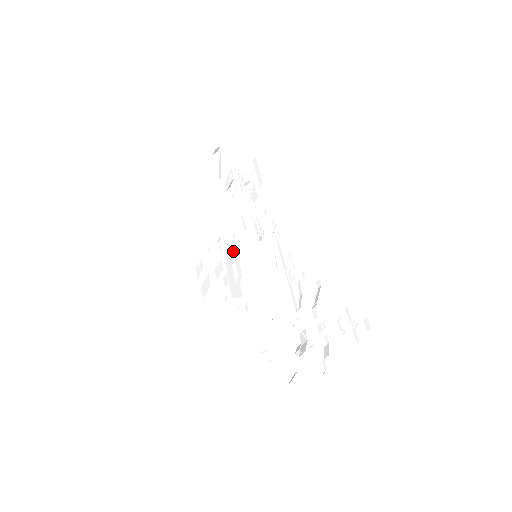
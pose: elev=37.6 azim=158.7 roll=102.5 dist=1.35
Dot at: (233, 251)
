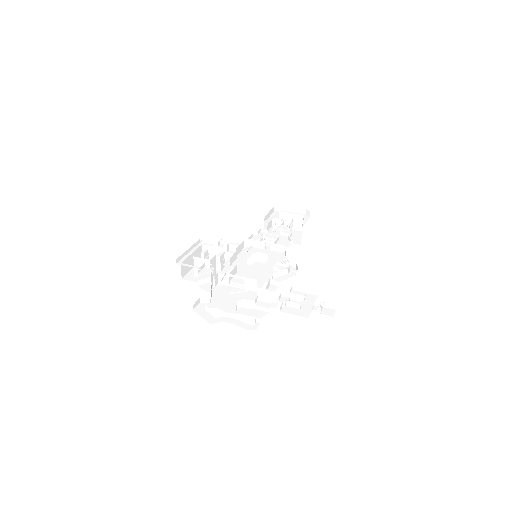
Dot at: occluded
